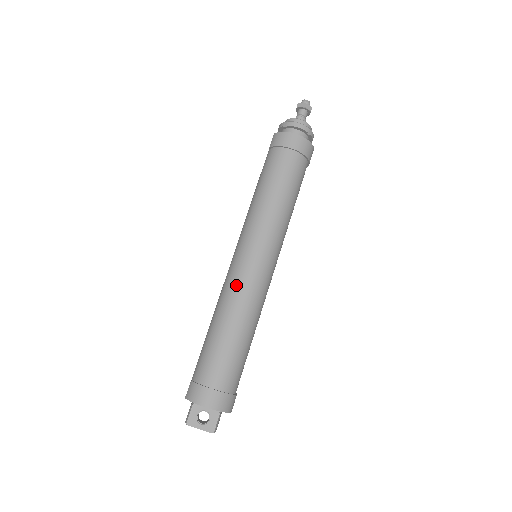
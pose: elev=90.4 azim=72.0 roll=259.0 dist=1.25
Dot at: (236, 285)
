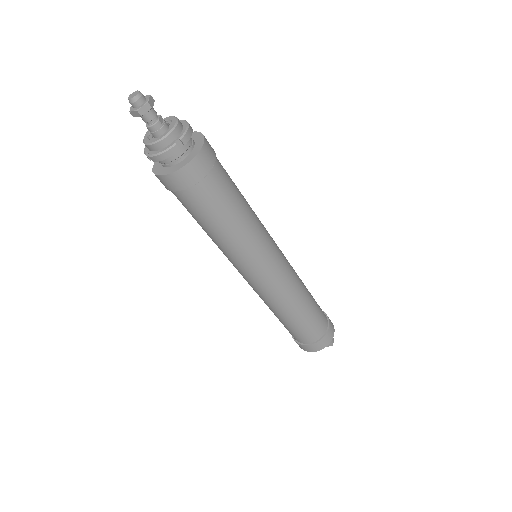
Dot at: (264, 297)
